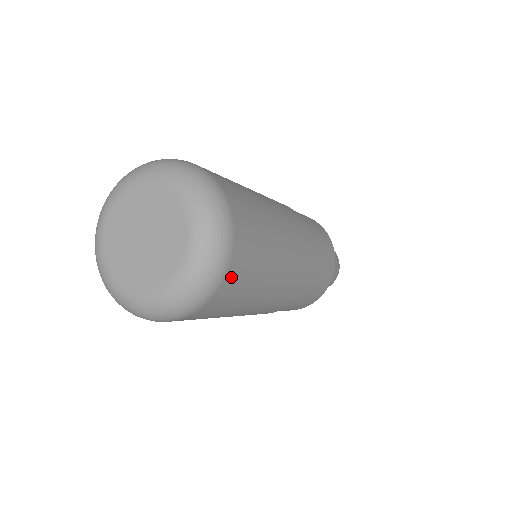
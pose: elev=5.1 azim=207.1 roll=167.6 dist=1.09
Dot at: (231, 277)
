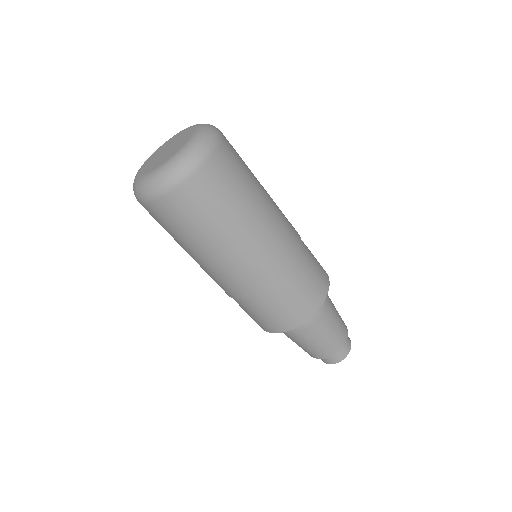
Dot at: (212, 168)
